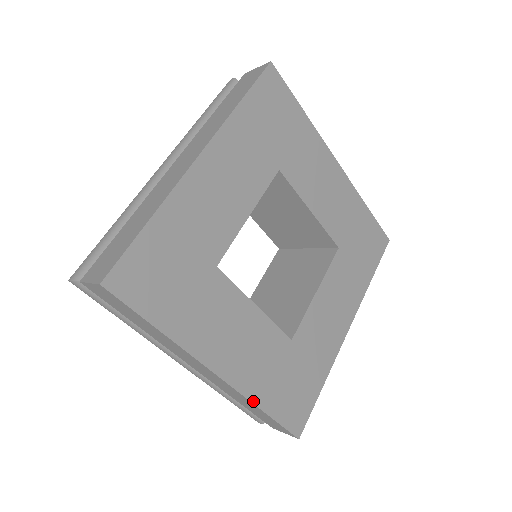
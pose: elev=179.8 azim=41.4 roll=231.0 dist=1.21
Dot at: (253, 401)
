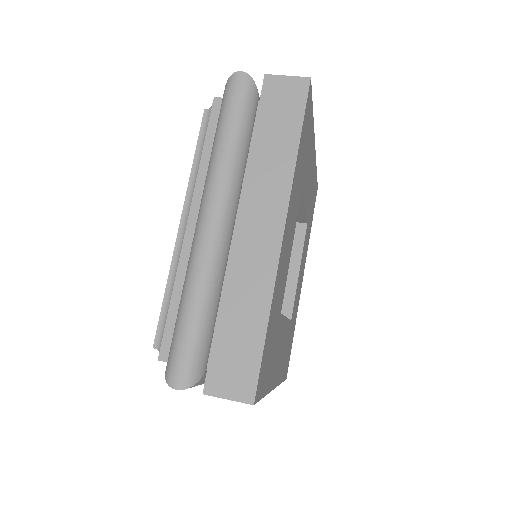
Dot at: (280, 383)
